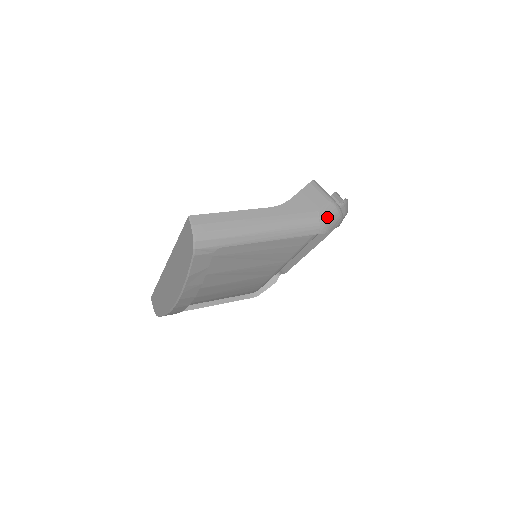
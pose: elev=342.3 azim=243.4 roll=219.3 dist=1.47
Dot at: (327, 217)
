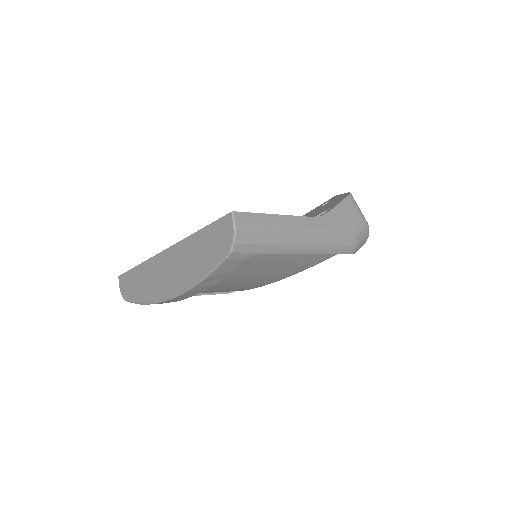
Dot at: (359, 237)
